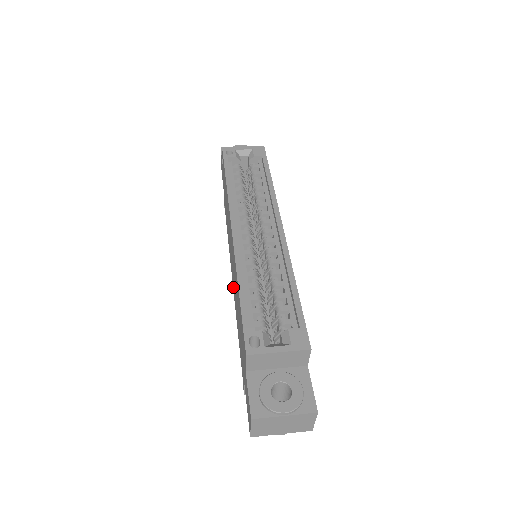
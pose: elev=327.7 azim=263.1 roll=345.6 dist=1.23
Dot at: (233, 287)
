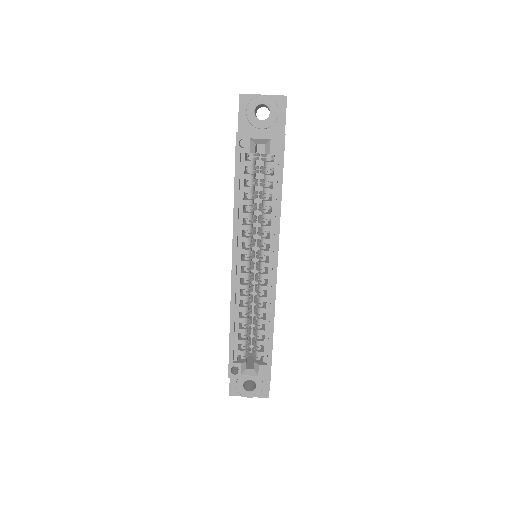
Dot at: occluded
